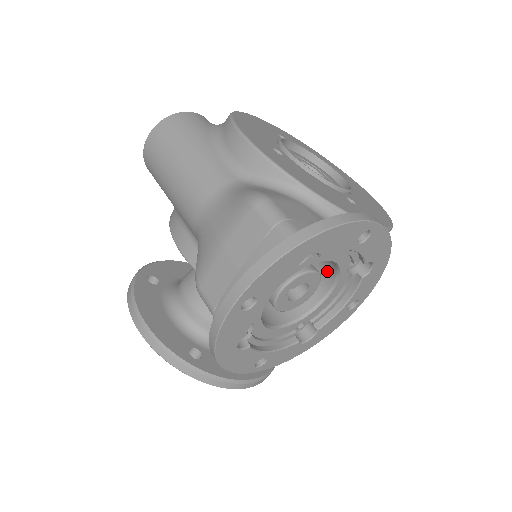
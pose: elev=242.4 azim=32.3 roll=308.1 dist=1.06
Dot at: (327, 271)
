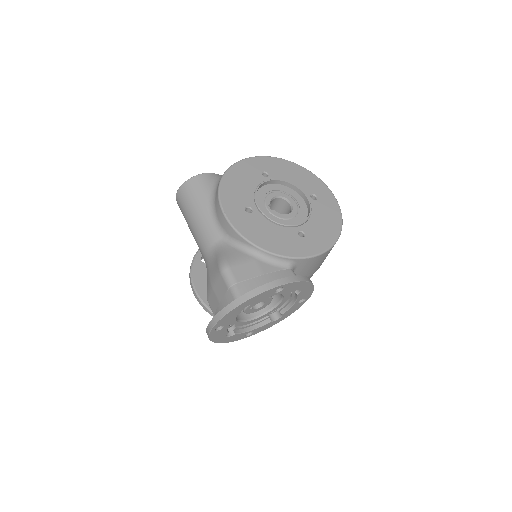
Dot at: occluded
